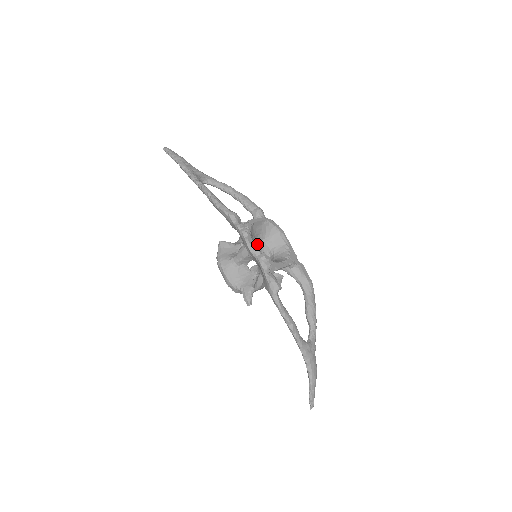
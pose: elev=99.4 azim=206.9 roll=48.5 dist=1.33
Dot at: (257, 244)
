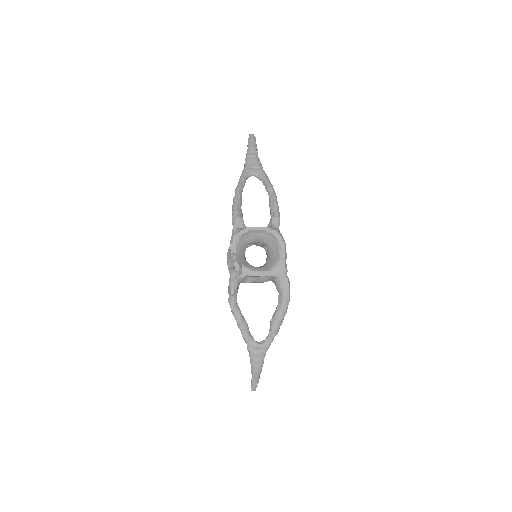
Dot at: (264, 246)
